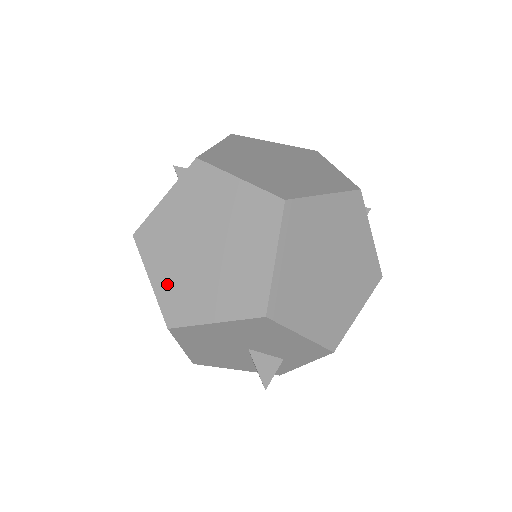
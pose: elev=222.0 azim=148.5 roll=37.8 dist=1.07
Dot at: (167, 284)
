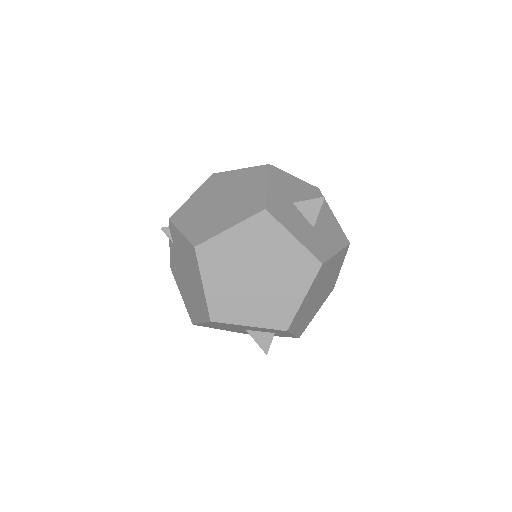
Dot at: (185, 298)
